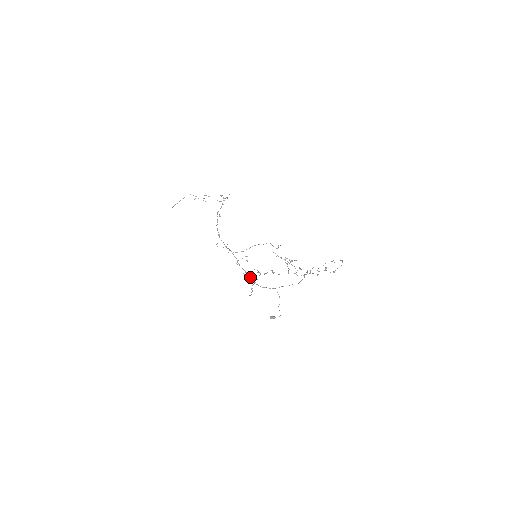
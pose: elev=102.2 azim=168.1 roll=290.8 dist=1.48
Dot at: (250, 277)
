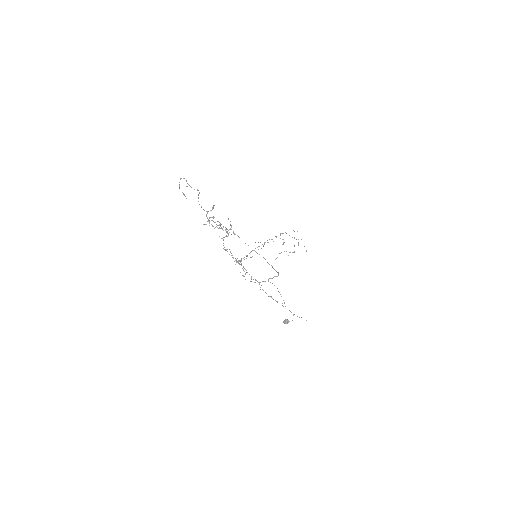
Dot at: occluded
